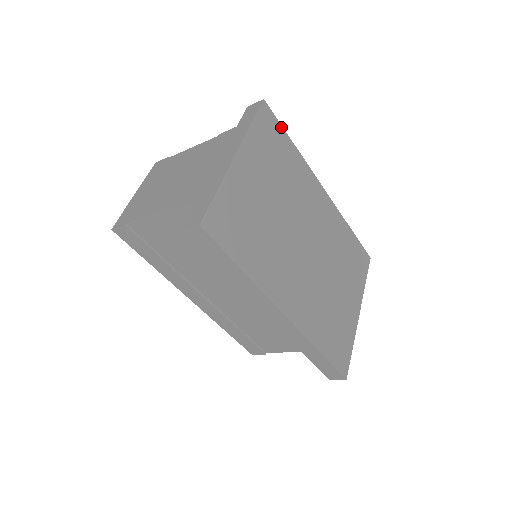
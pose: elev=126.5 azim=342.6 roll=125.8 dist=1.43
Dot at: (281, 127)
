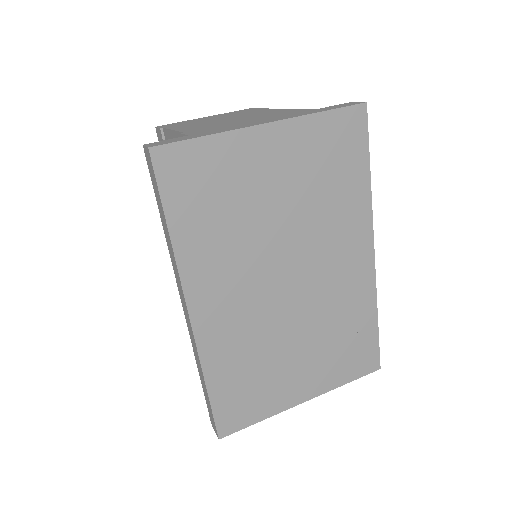
Dot at: (367, 147)
